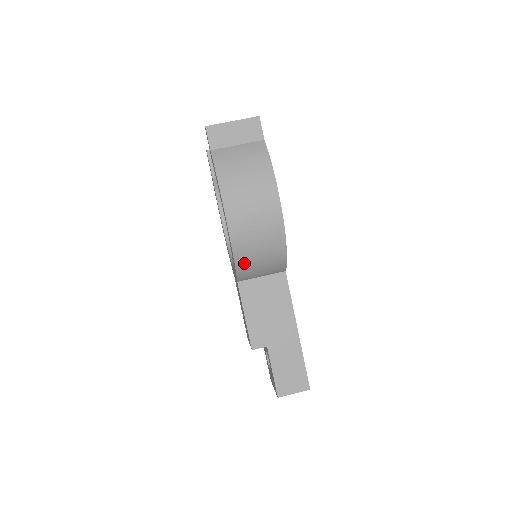
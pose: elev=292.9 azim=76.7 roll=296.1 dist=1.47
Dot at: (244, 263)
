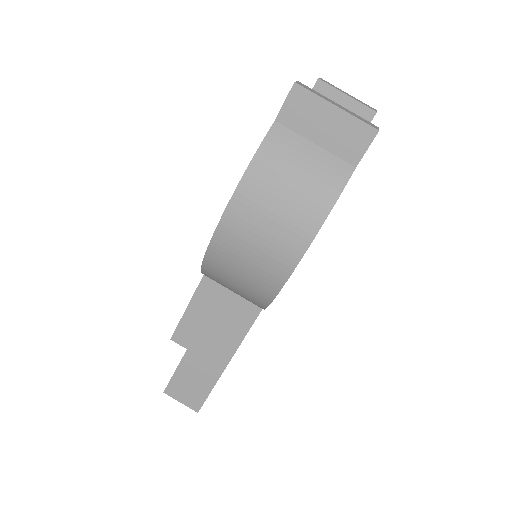
Dot at: (213, 275)
